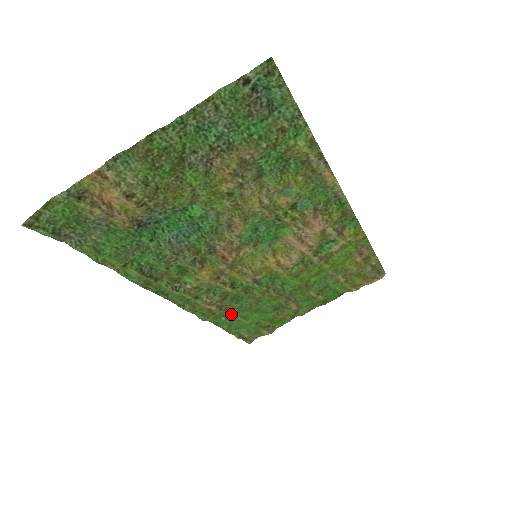
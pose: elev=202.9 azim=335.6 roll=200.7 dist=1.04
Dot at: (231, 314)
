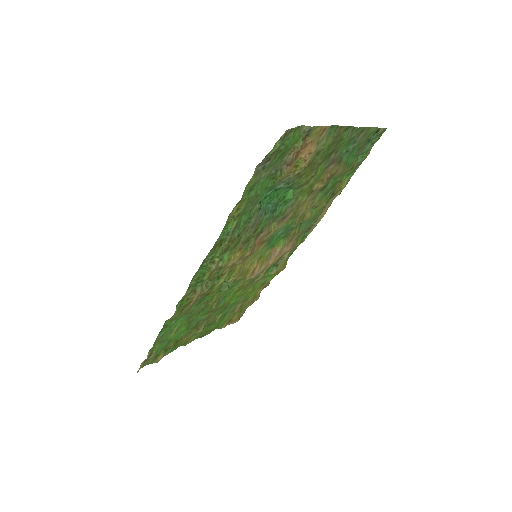
Dot at: (179, 319)
